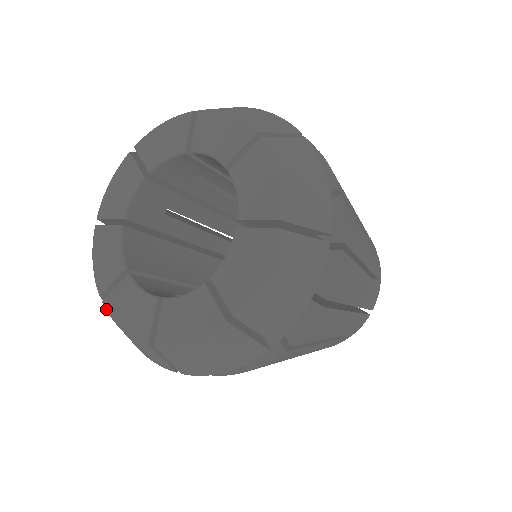
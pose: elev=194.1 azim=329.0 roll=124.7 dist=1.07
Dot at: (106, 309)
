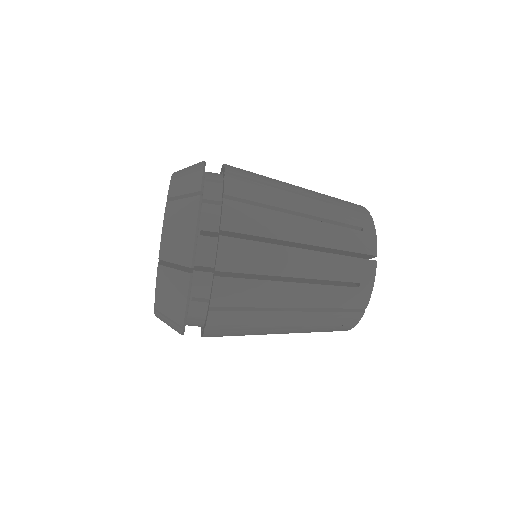
Dot at: (154, 304)
